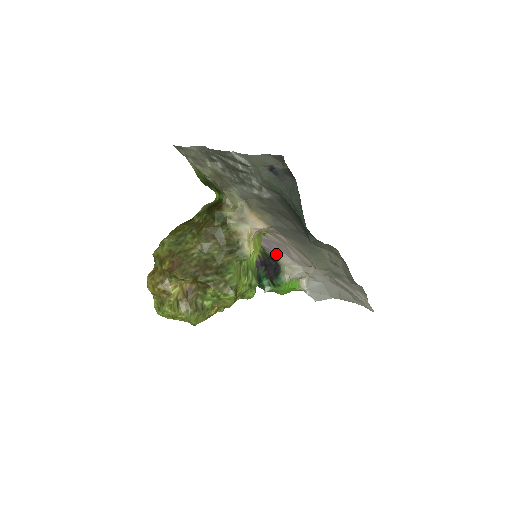
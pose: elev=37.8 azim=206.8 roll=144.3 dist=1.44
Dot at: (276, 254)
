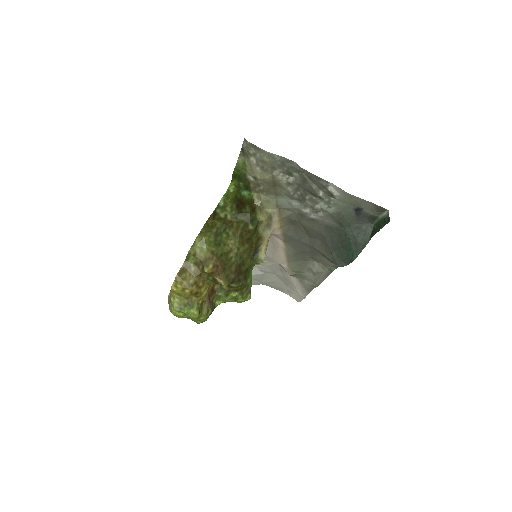
Dot at: occluded
